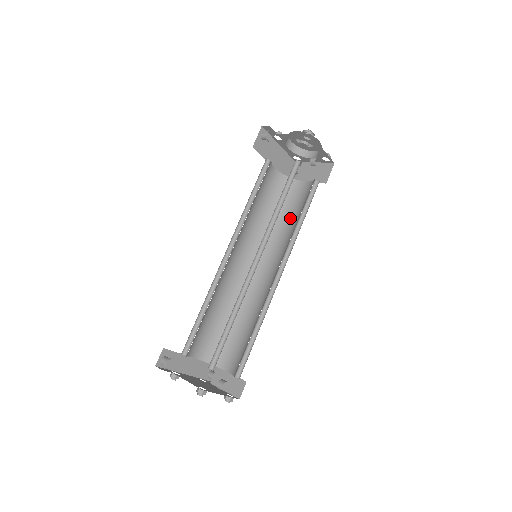
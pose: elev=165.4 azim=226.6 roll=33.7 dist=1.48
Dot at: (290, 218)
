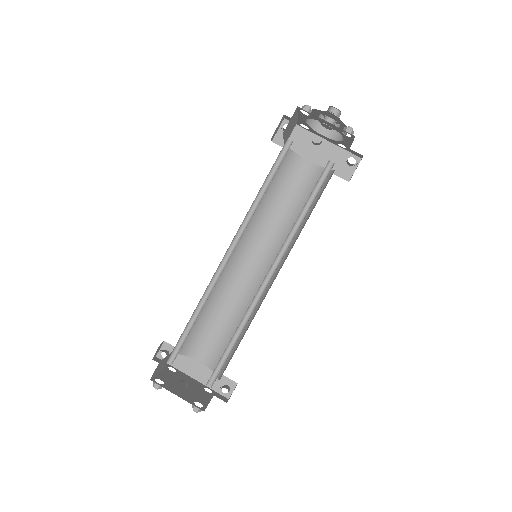
Dot at: (310, 214)
